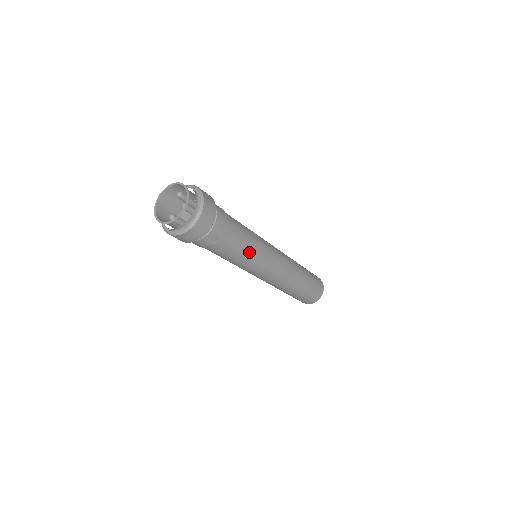
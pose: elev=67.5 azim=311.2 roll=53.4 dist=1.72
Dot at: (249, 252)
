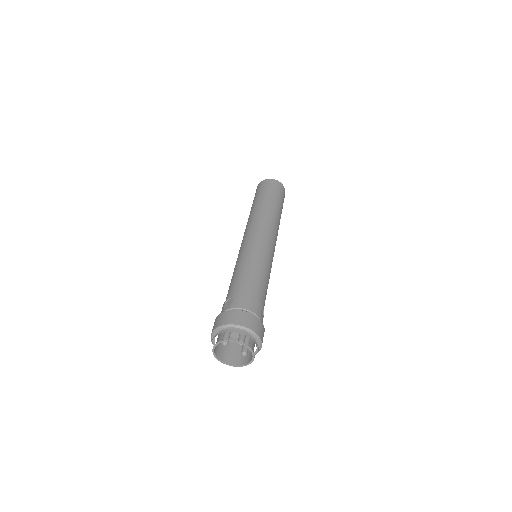
Dot at: (266, 273)
